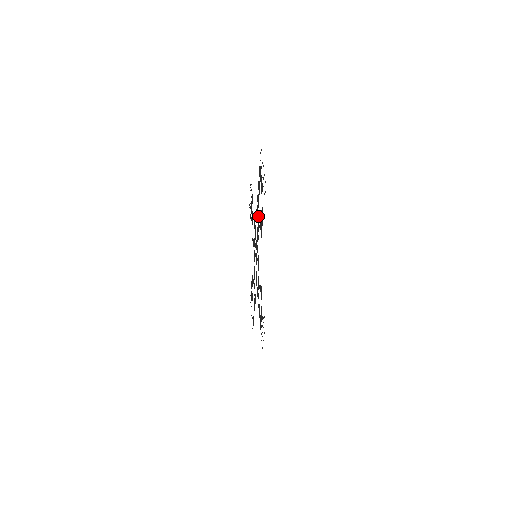
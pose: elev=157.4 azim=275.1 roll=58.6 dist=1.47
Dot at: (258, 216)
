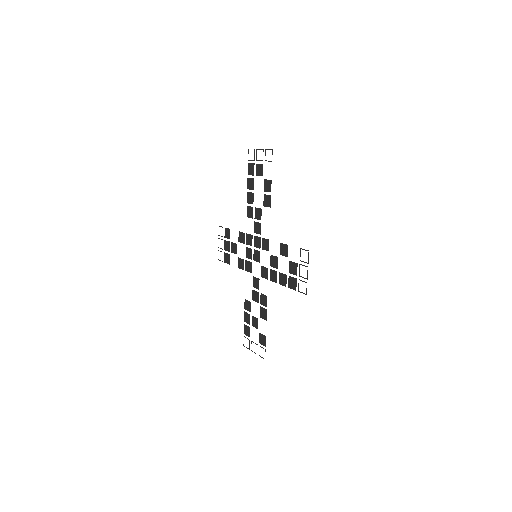
Dot at: (255, 208)
